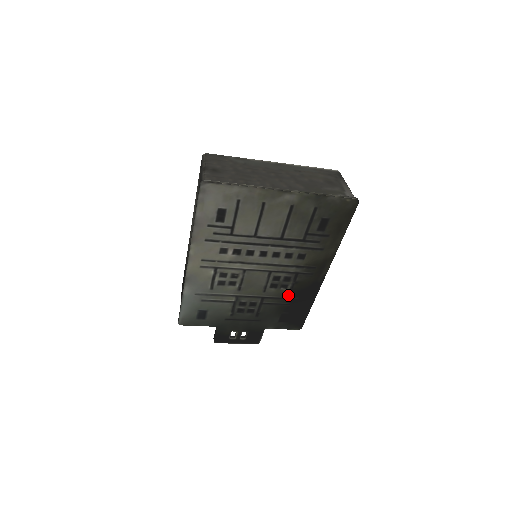
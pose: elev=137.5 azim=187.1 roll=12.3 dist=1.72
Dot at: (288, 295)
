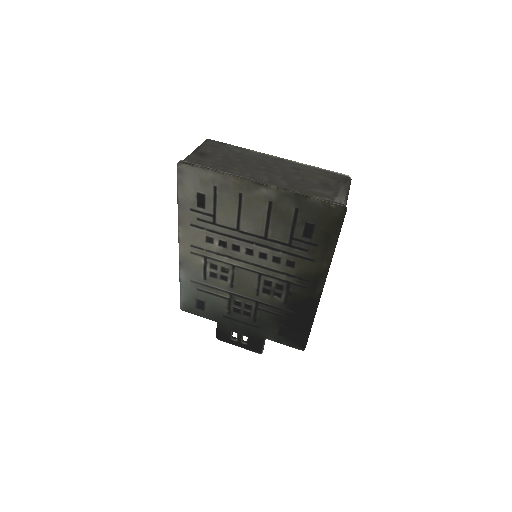
Dot at: (283, 306)
